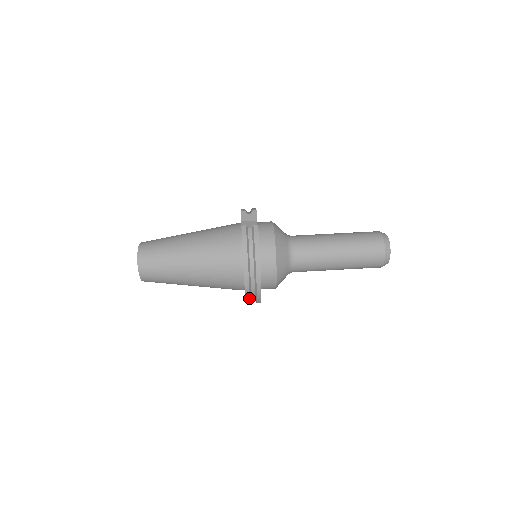
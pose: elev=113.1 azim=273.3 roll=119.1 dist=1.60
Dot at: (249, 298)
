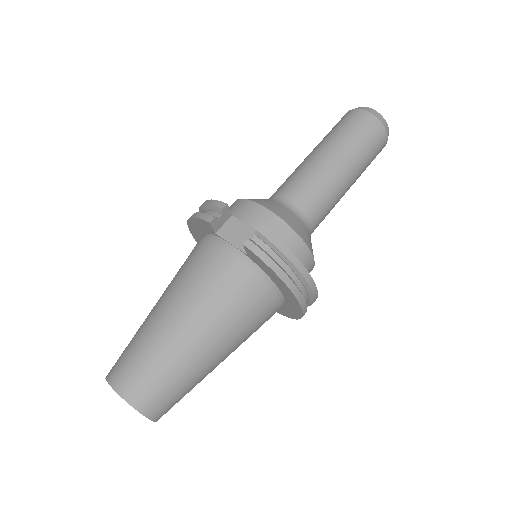
Dot at: occluded
